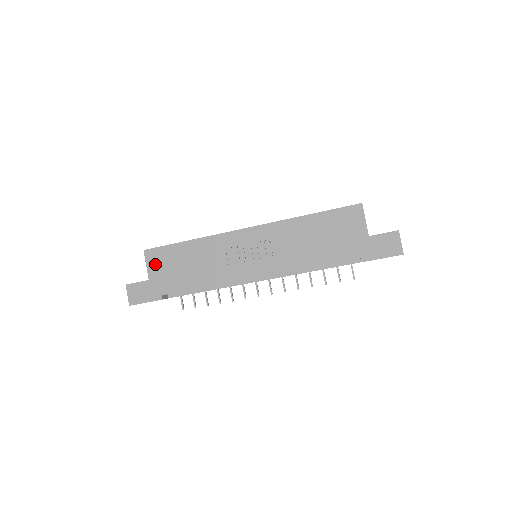
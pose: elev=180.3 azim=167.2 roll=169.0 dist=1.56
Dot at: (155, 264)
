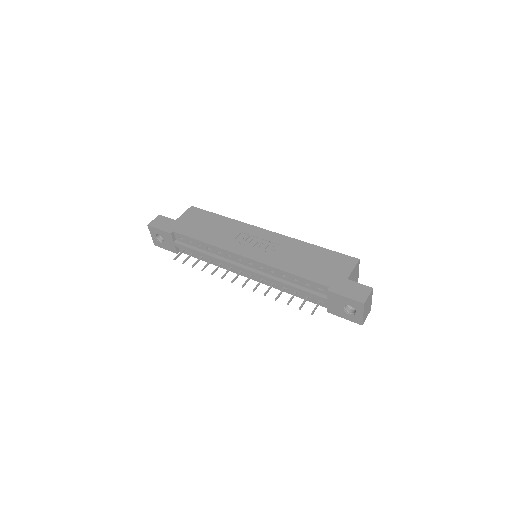
Dot at: (189, 215)
